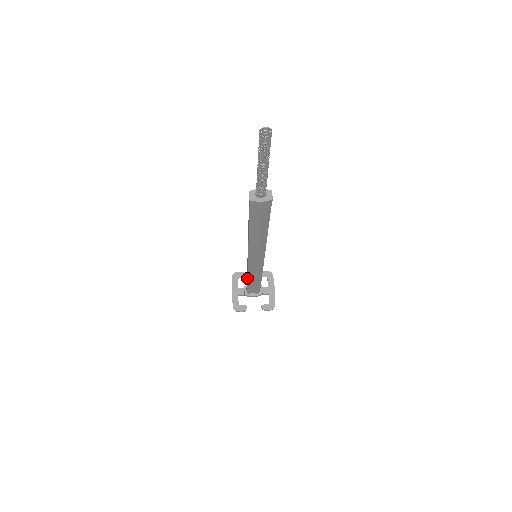
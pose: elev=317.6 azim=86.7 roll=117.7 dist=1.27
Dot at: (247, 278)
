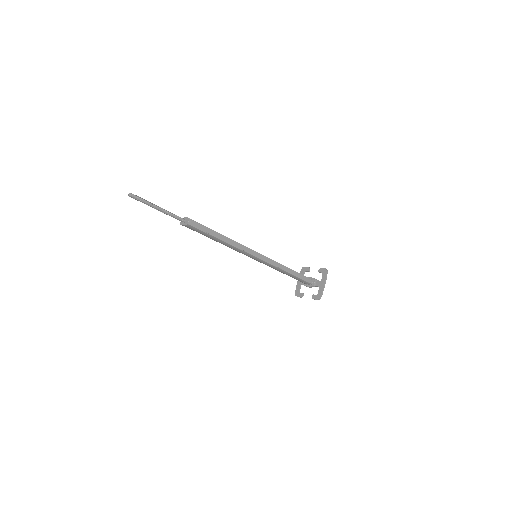
Dot at: occluded
